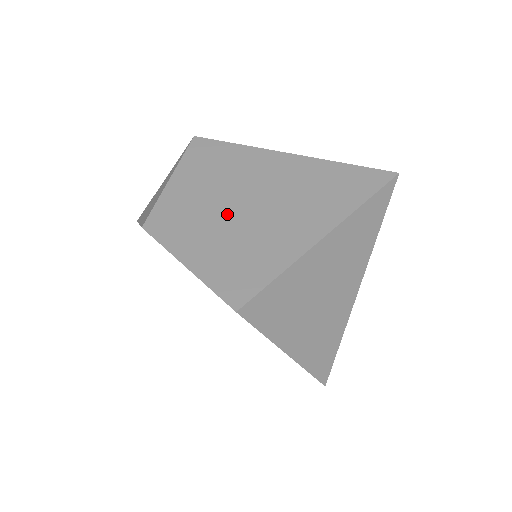
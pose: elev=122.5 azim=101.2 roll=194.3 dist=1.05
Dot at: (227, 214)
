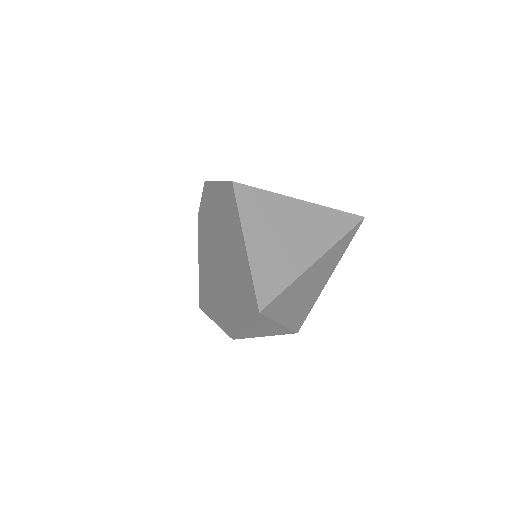
Dot at: occluded
